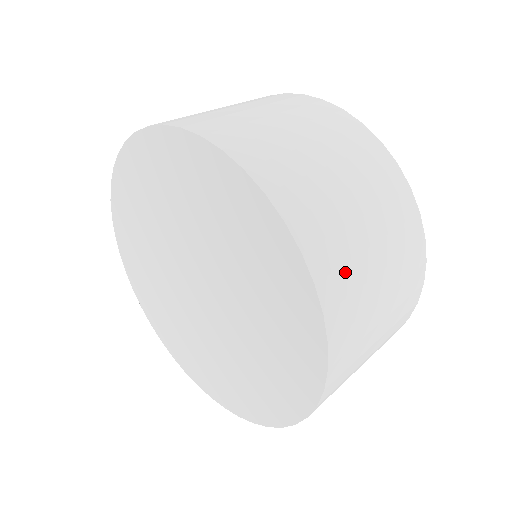
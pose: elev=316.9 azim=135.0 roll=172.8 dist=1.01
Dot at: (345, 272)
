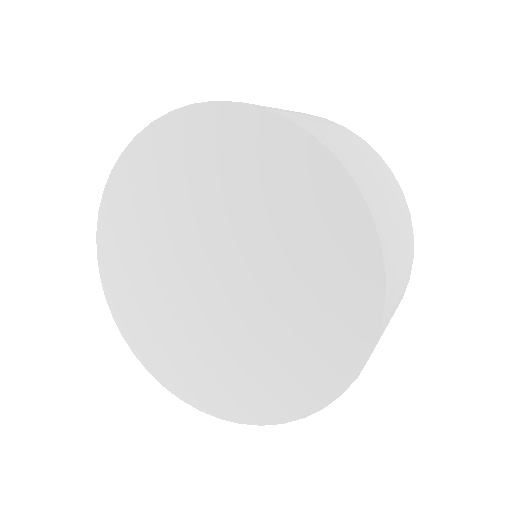
Dot at: (353, 162)
